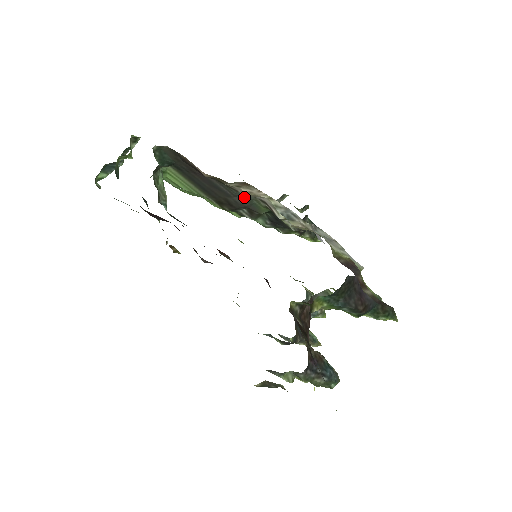
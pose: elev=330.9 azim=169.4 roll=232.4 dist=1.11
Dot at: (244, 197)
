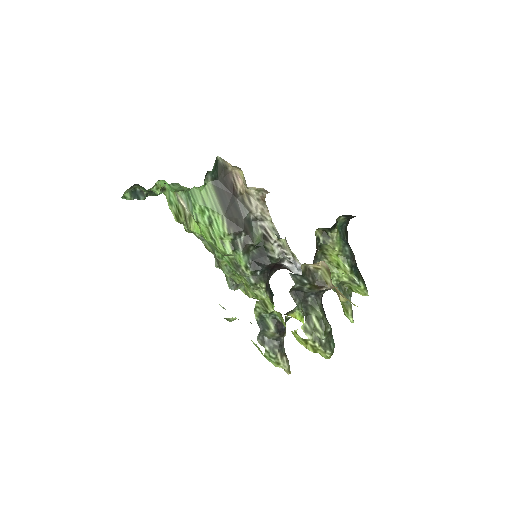
Dot at: (249, 223)
